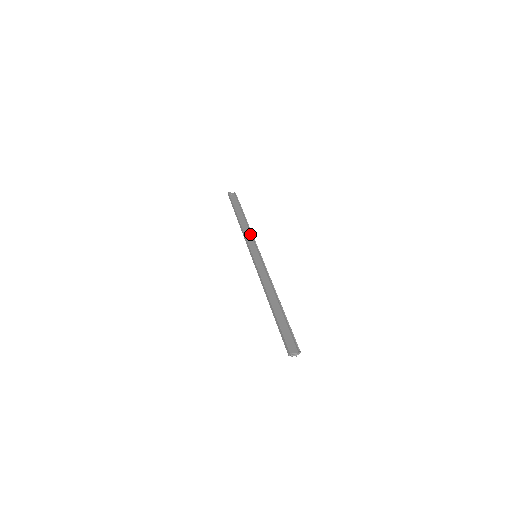
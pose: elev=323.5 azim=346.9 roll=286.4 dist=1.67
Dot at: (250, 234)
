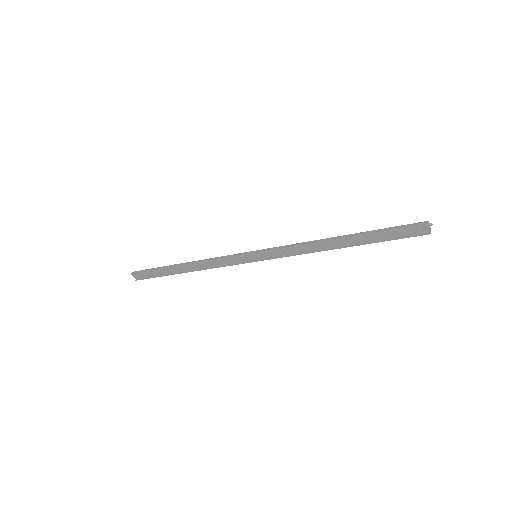
Dot at: occluded
